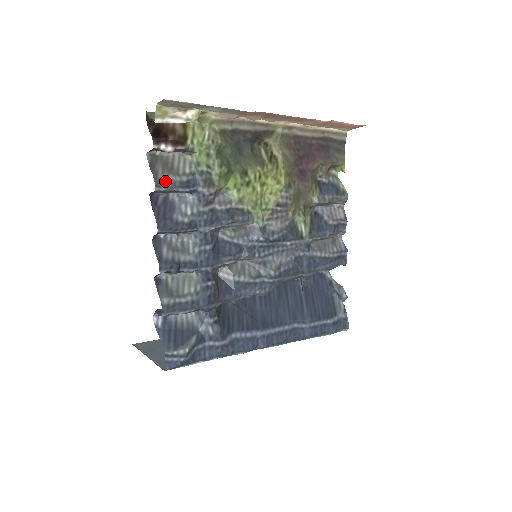
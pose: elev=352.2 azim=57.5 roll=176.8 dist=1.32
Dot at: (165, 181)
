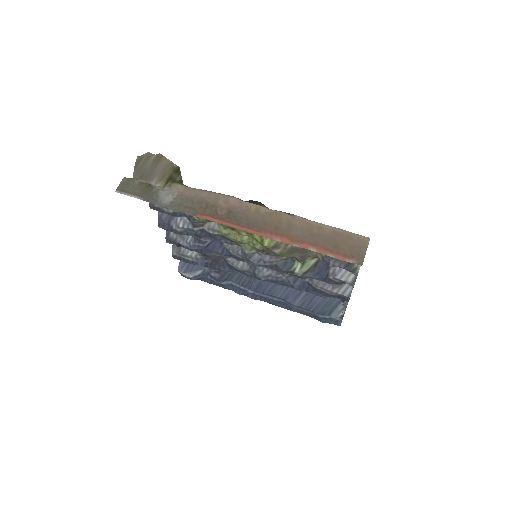
Dot at: (156, 207)
